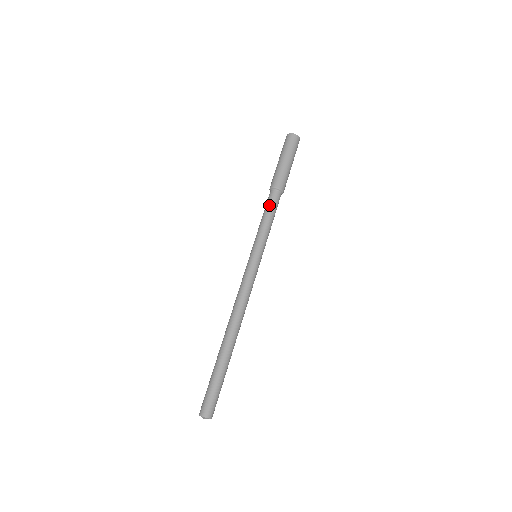
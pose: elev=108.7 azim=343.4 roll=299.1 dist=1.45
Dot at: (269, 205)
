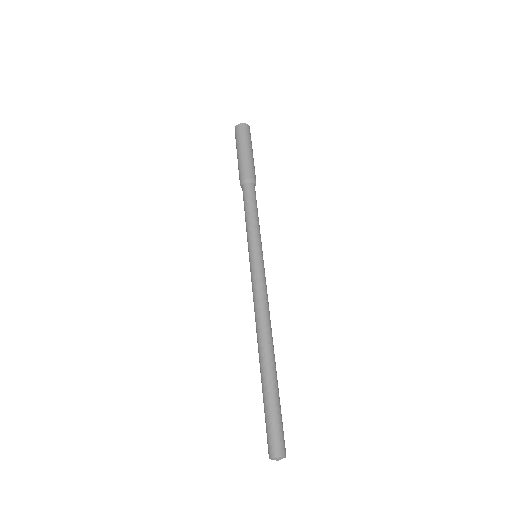
Dot at: (247, 199)
